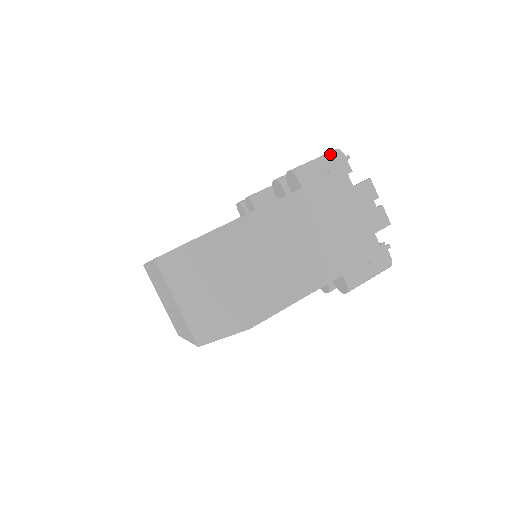
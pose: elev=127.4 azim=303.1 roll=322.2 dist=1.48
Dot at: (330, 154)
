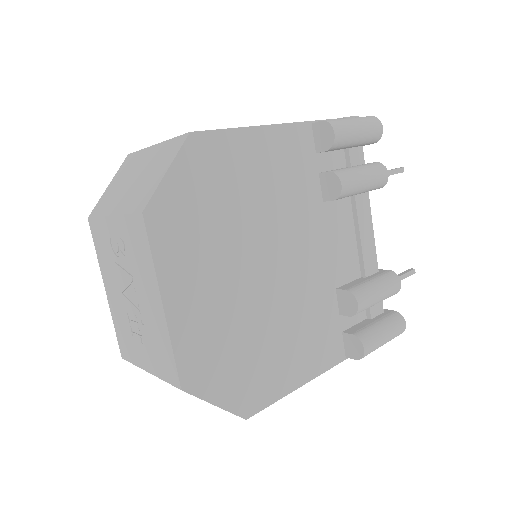
Dot at: occluded
